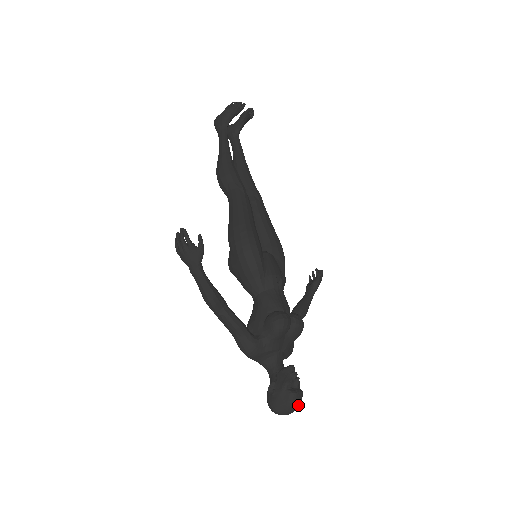
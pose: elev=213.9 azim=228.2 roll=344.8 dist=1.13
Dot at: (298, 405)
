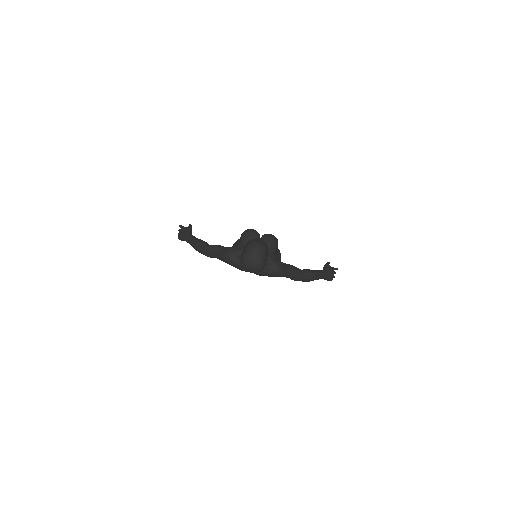
Dot at: (257, 243)
